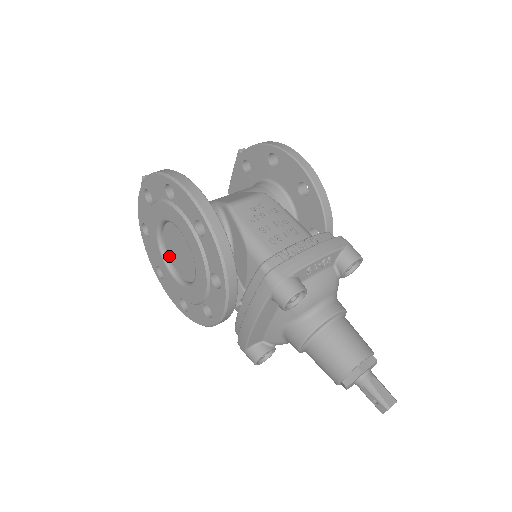
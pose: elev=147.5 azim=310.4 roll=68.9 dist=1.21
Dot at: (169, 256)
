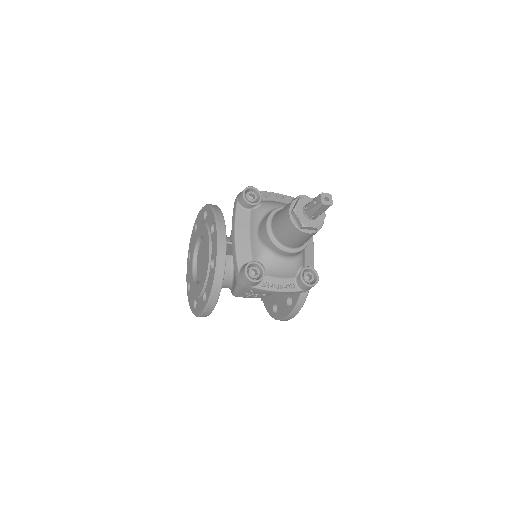
Dot at: (199, 280)
